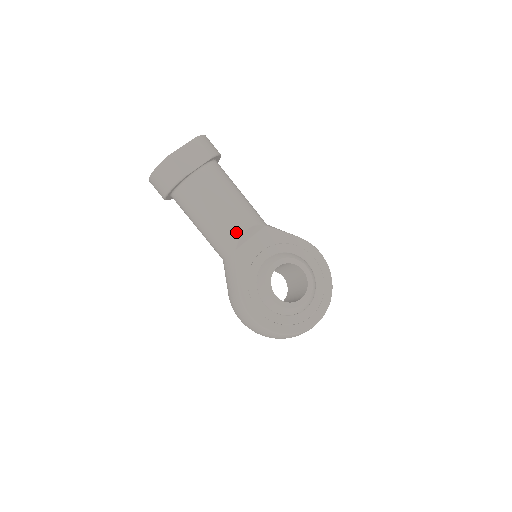
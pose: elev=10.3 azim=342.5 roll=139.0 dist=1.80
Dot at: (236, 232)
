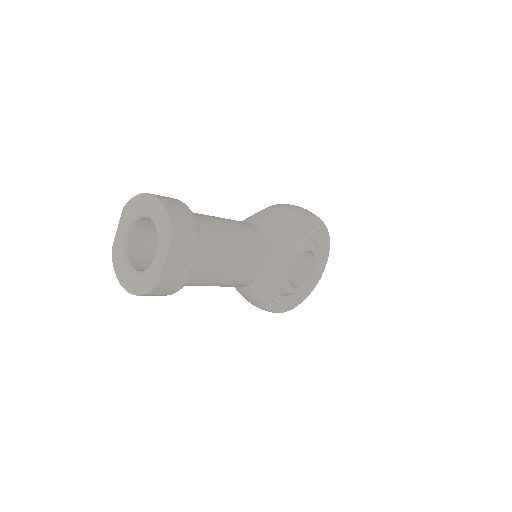
Dot at: (249, 277)
